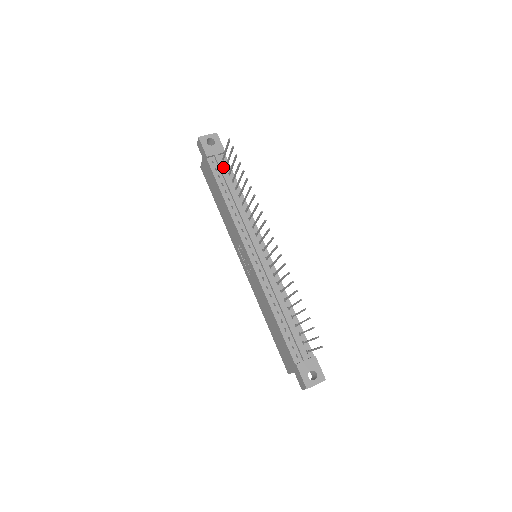
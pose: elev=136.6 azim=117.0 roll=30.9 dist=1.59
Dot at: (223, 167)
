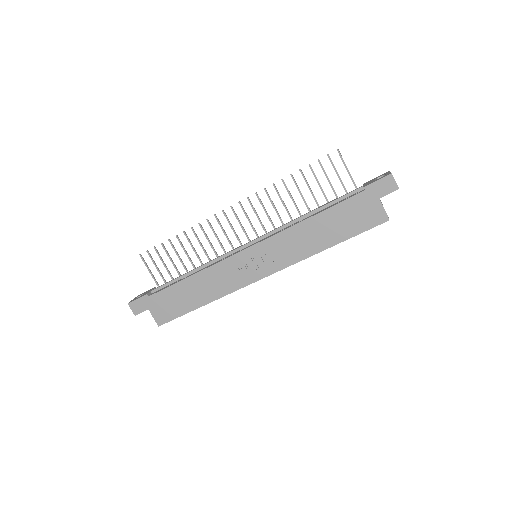
Dot at: (164, 284)
